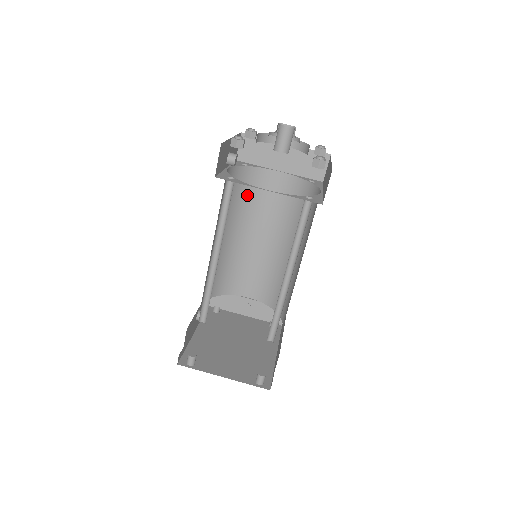
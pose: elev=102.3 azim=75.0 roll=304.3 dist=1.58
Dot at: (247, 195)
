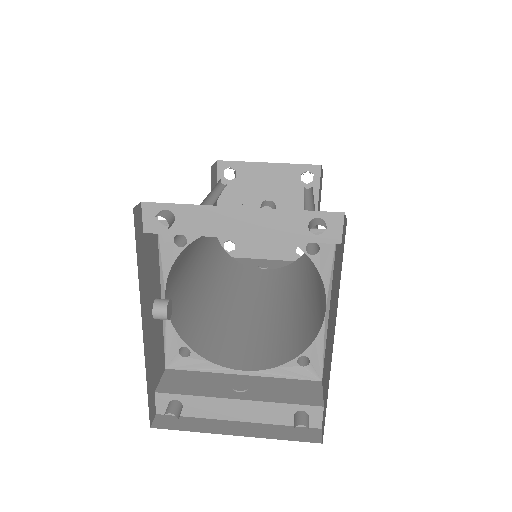
Dot at: (229, 273)
